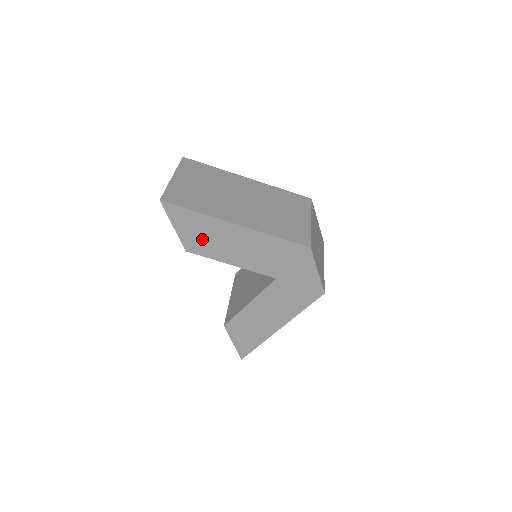
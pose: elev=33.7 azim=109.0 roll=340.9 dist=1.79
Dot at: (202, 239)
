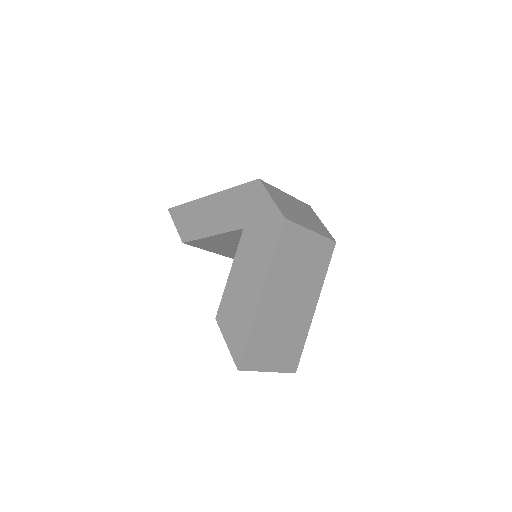
Dot at: (191, 224)
